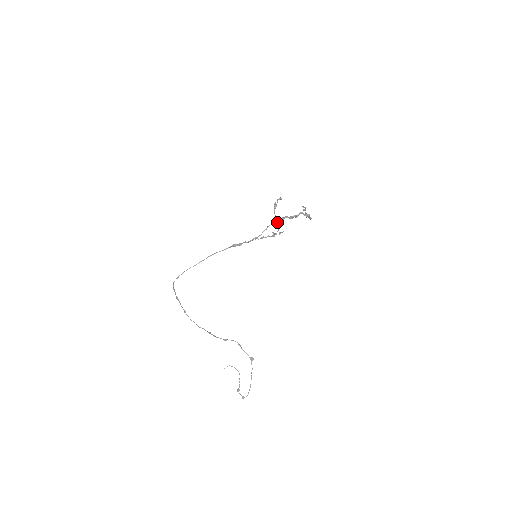
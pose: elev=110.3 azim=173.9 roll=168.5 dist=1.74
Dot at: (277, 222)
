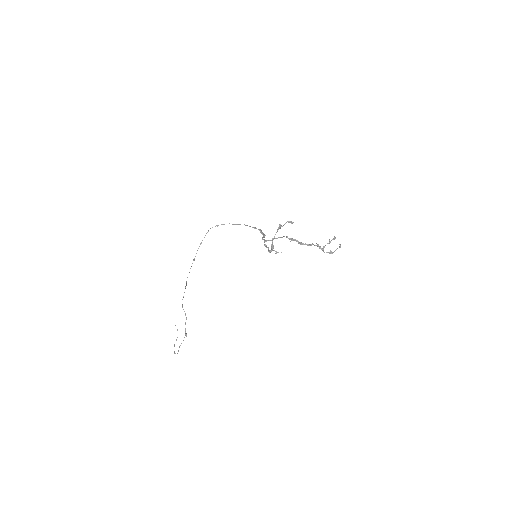
Dot at: occluded
